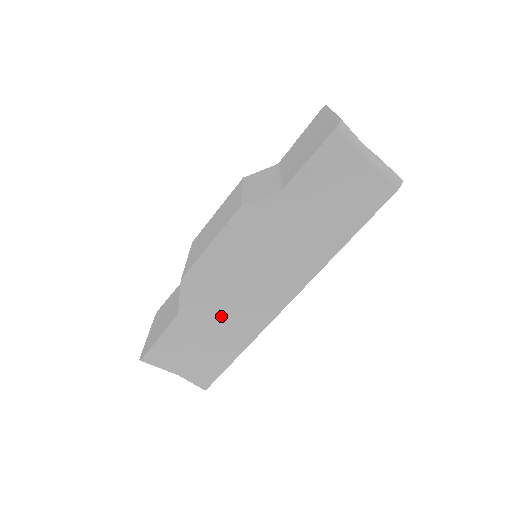
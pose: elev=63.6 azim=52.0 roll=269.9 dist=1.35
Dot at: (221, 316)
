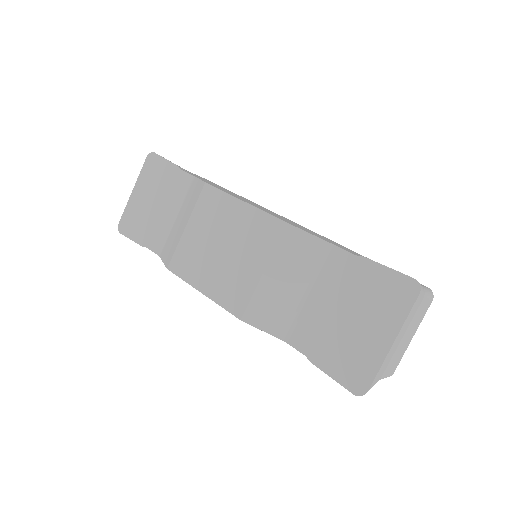
Dot at: occluded
